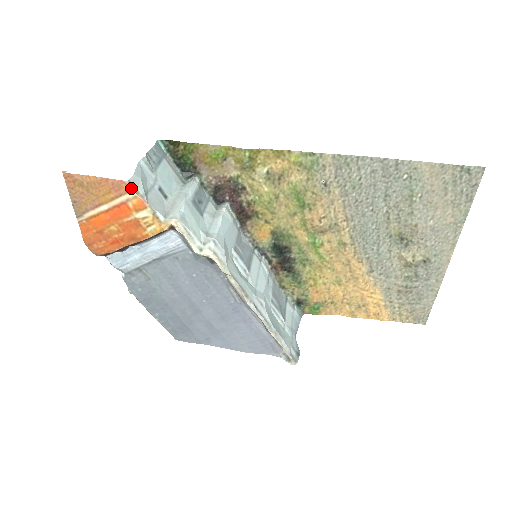
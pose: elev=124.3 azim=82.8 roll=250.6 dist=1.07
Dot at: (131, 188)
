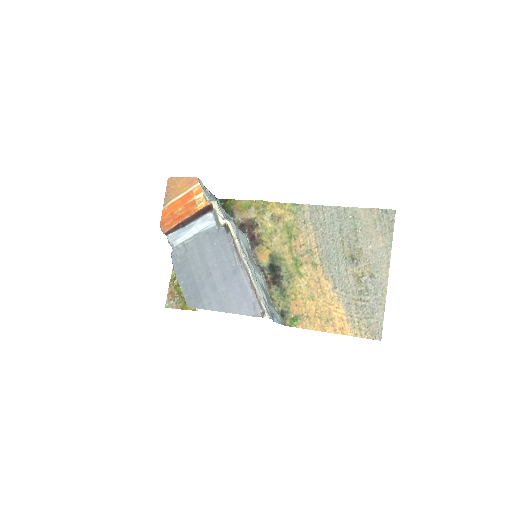
Dot at: (198, 181)
